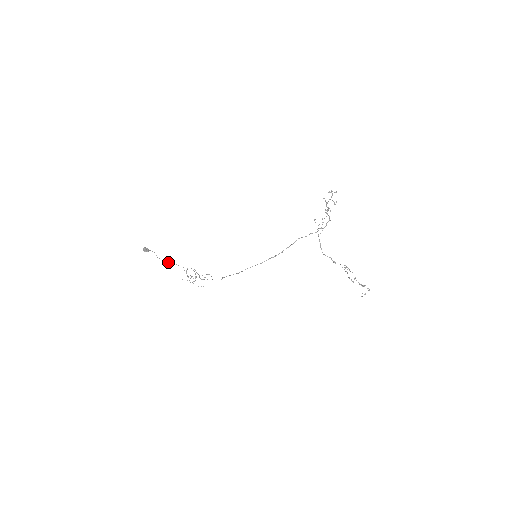
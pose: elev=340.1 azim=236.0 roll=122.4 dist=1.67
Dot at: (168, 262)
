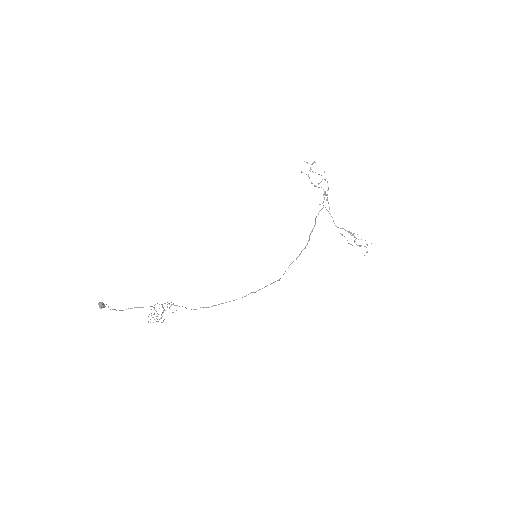
Dot at: (126, 309)
